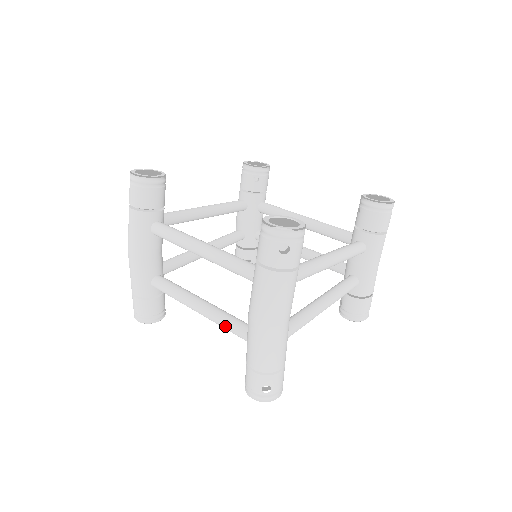
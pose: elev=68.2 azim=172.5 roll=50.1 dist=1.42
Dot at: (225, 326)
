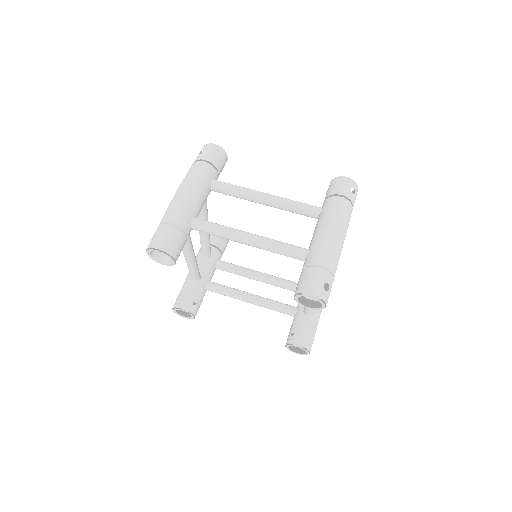
Dot at: (284, 245)
